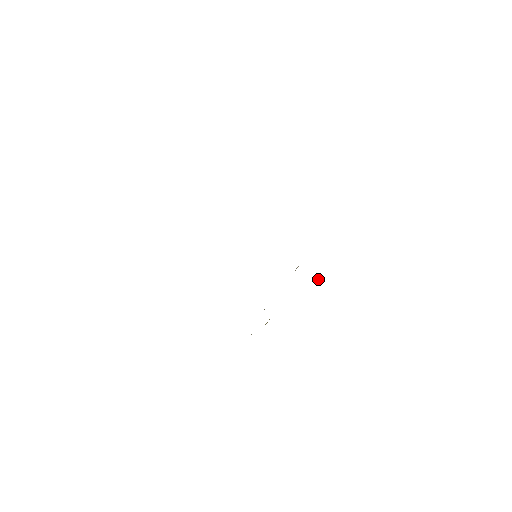
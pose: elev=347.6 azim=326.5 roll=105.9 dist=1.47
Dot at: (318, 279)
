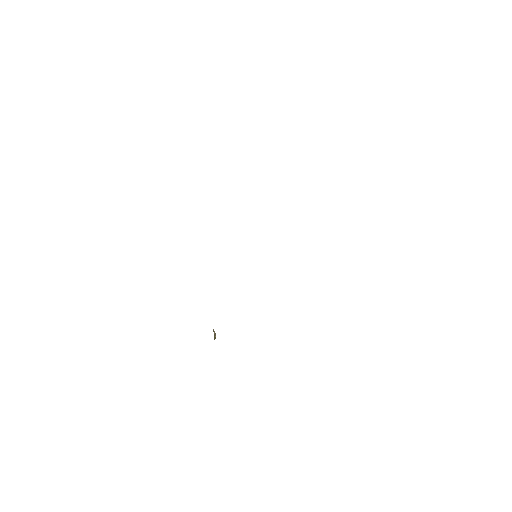
Dot at: occluded
